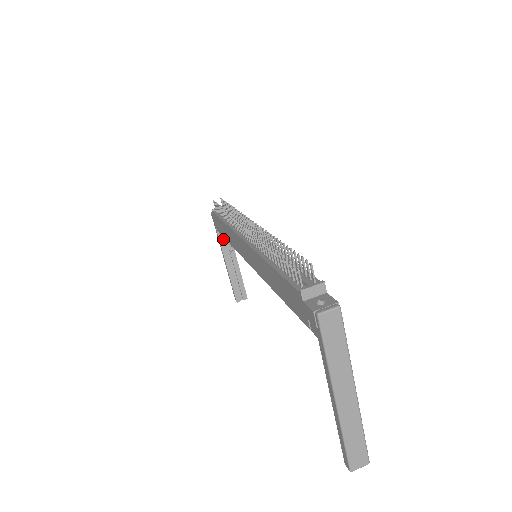
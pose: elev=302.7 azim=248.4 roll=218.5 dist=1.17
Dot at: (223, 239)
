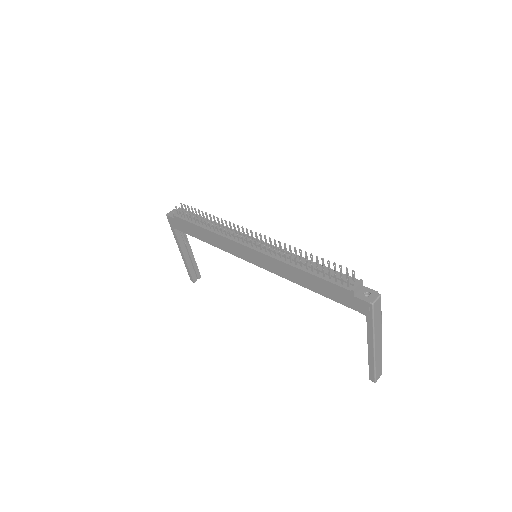
Dot at: (179, 234)
